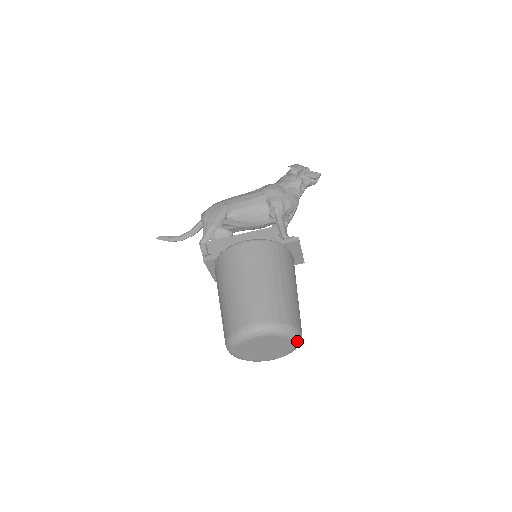
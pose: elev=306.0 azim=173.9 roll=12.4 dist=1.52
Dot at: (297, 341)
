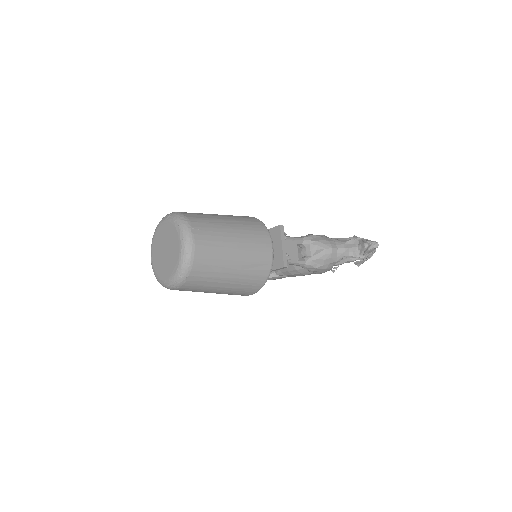
Dot at: (184, 242)
